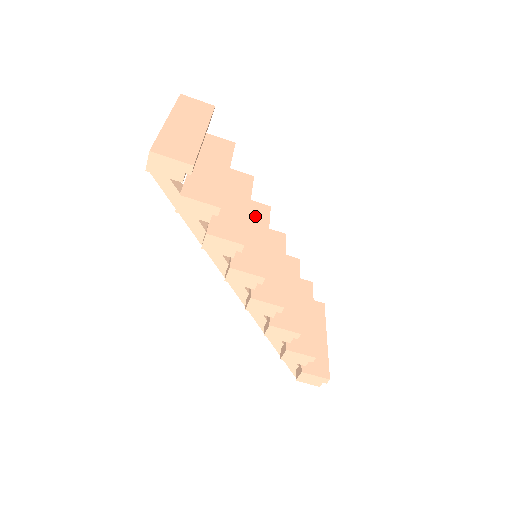
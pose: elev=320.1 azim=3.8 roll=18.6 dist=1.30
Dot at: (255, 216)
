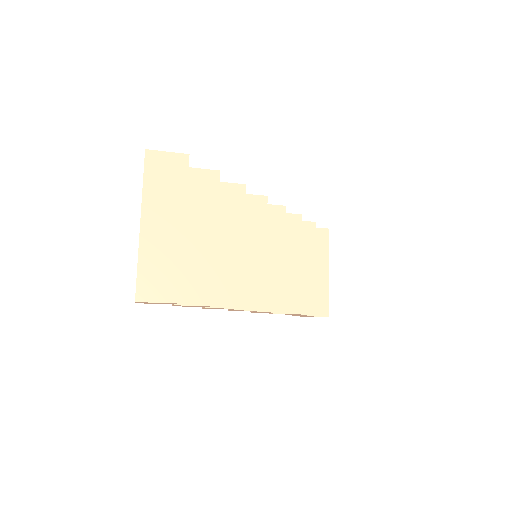
Dot at: (251, 221)
